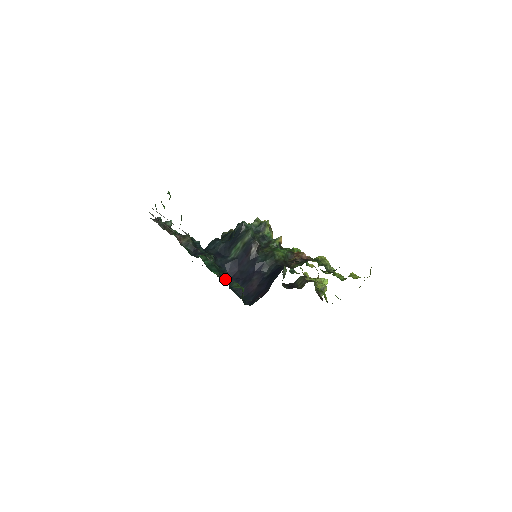
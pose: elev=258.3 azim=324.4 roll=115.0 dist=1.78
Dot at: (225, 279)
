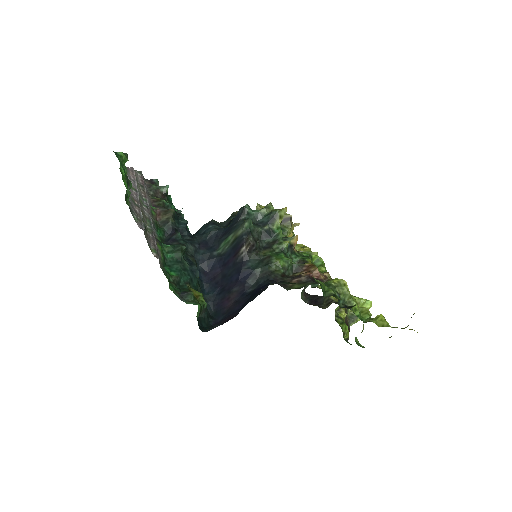
Dot at: (186, 285)
